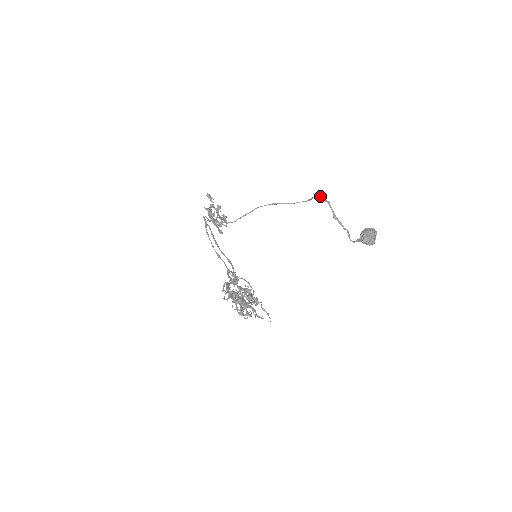
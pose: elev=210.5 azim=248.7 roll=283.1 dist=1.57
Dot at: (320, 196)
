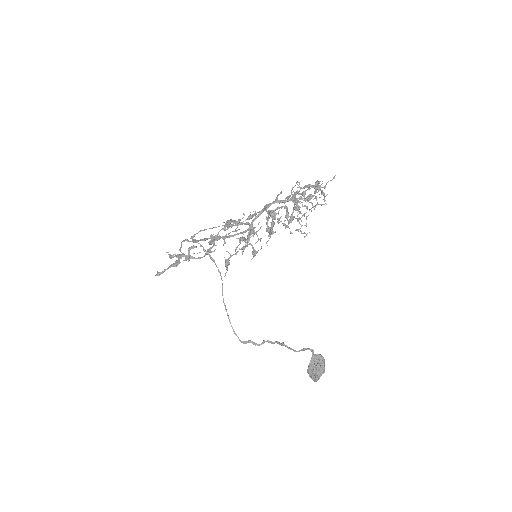
Dot at: (258, 344)
